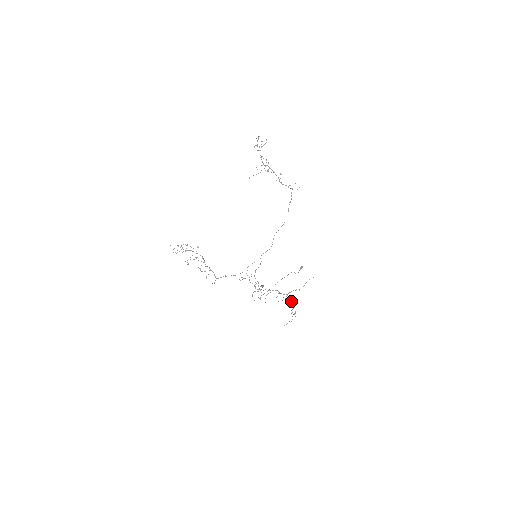
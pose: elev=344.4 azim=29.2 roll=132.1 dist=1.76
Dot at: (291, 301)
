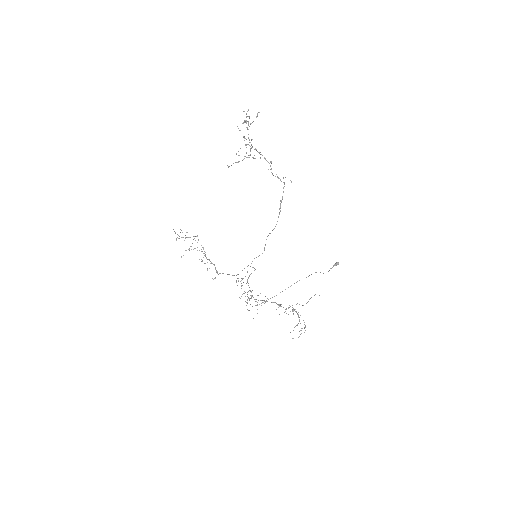
Dot at: (297, 314)
